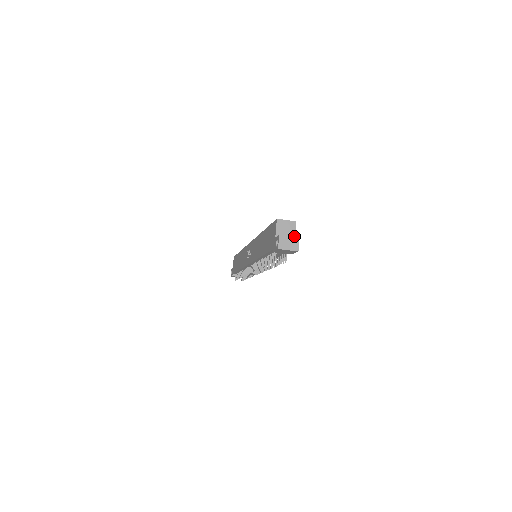
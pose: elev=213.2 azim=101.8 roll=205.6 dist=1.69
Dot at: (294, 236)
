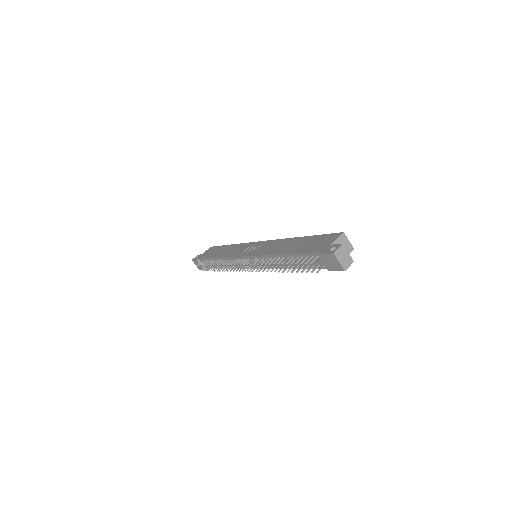
Dot at: occluded
